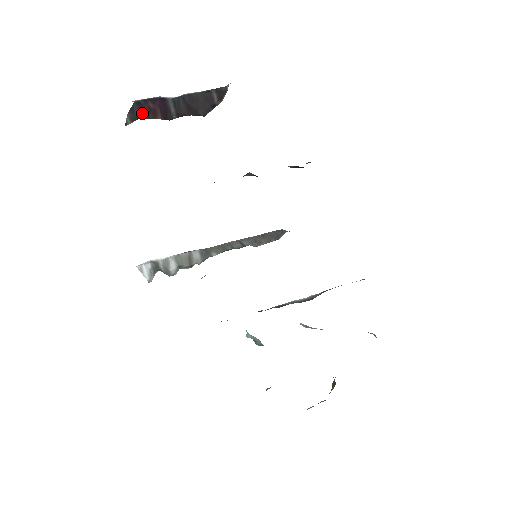
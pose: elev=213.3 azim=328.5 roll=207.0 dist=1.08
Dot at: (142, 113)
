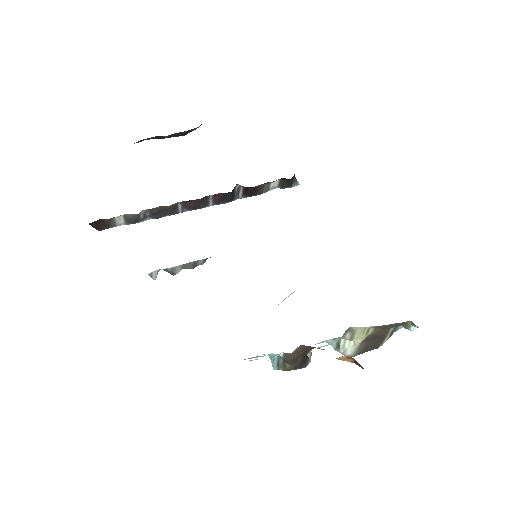
Dot at: (143, 140)
